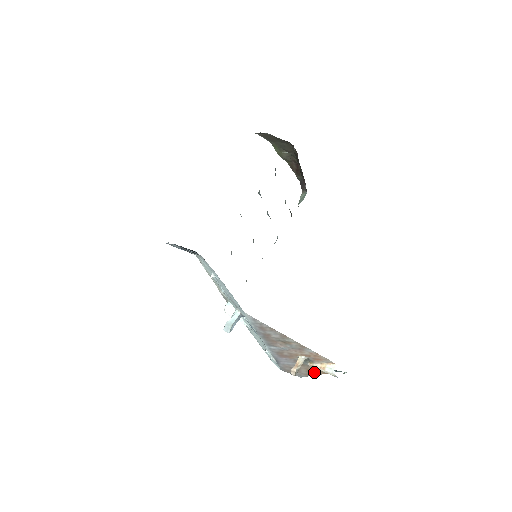
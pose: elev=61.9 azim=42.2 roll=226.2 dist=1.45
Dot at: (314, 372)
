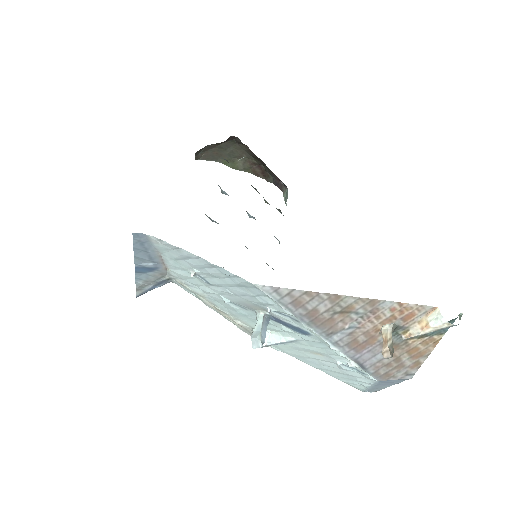
Dot at: (421, 351)
